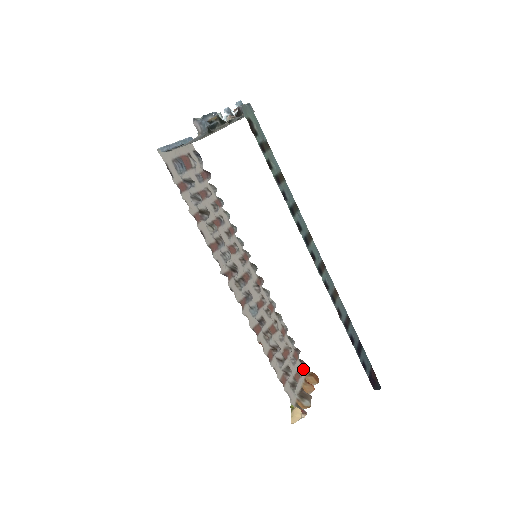
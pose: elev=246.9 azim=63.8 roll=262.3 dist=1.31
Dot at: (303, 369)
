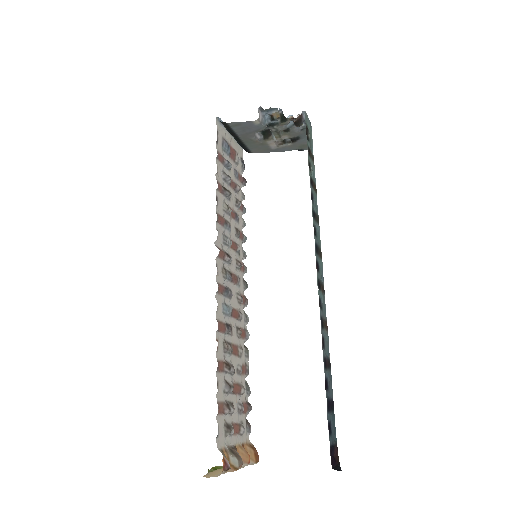
Dot at: (245, 433)
